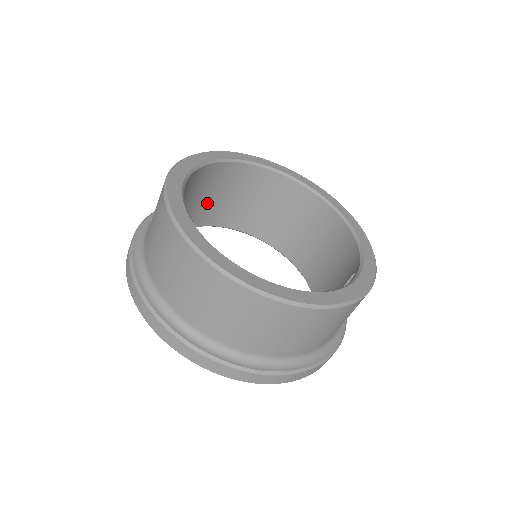
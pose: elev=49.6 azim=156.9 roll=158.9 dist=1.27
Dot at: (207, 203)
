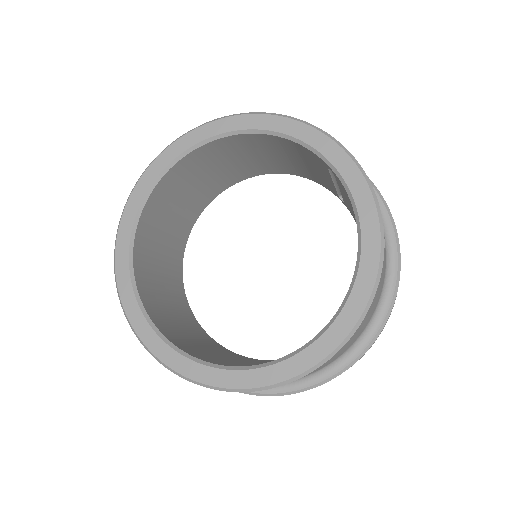
Dot at: (165, 273)
